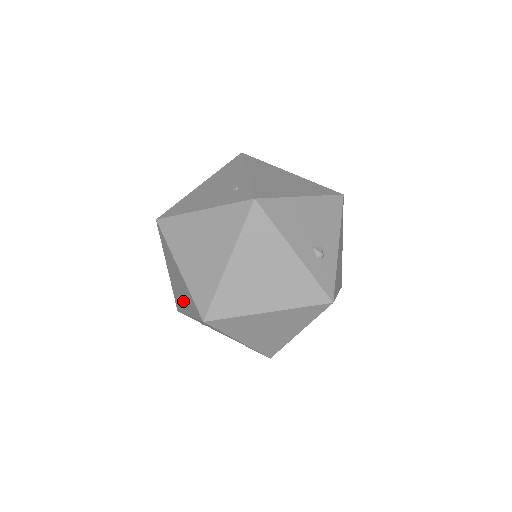
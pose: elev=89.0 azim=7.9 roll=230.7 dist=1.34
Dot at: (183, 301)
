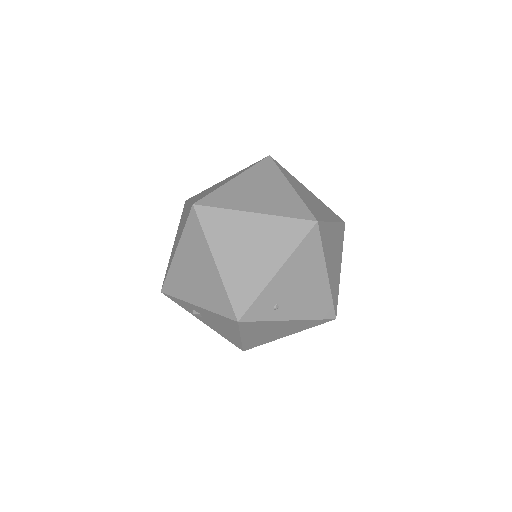
Dot at: (263, 263)
